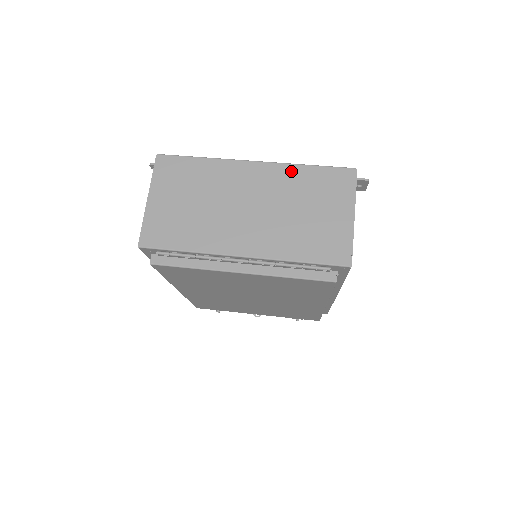
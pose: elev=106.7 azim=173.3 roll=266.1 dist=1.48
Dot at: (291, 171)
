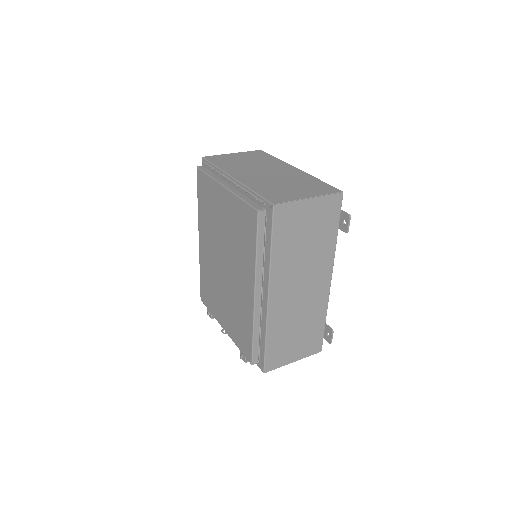
Dot at: (308, 177)
